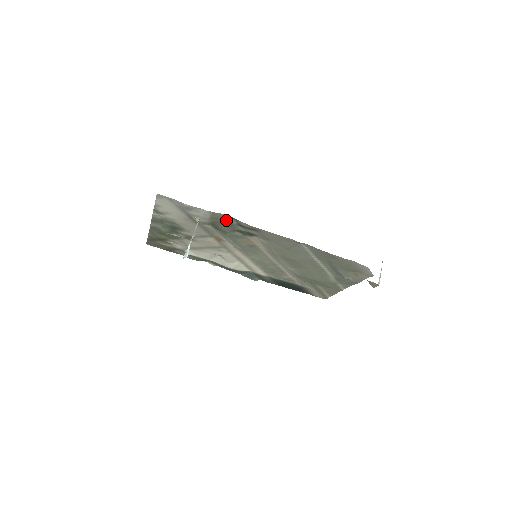
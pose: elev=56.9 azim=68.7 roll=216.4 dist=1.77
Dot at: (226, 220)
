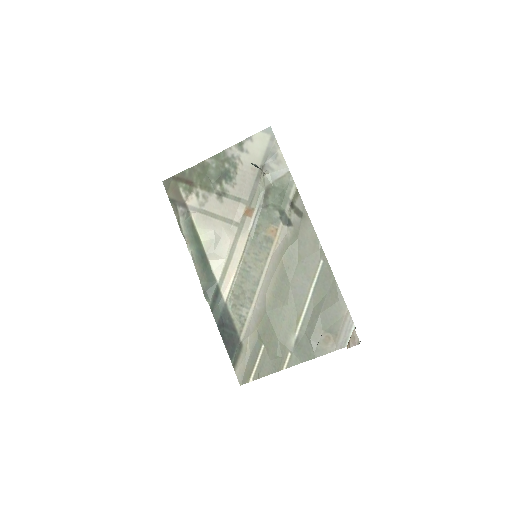
Dot at: (288, 190)
